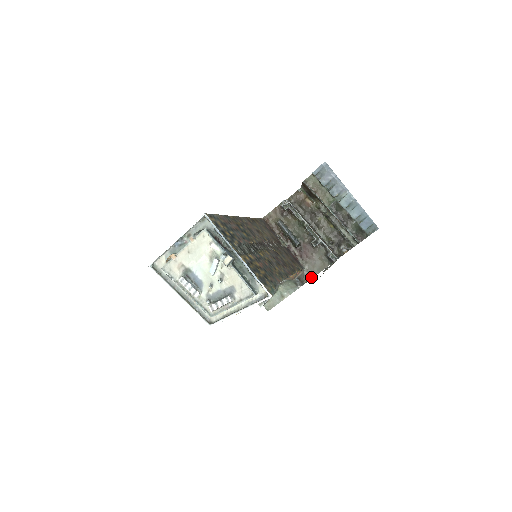
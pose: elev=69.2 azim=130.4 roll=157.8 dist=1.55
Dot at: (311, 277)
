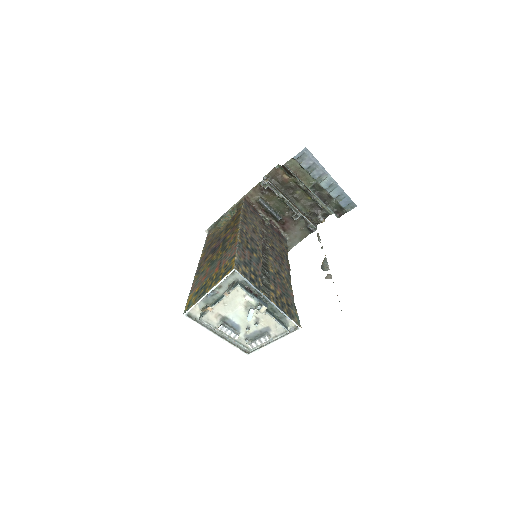
Dot at: (293, 246)
